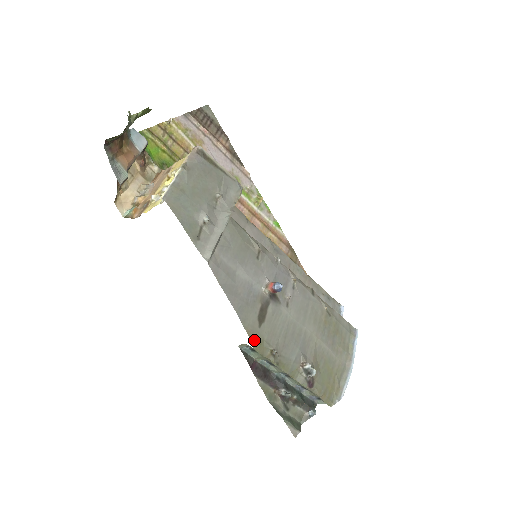
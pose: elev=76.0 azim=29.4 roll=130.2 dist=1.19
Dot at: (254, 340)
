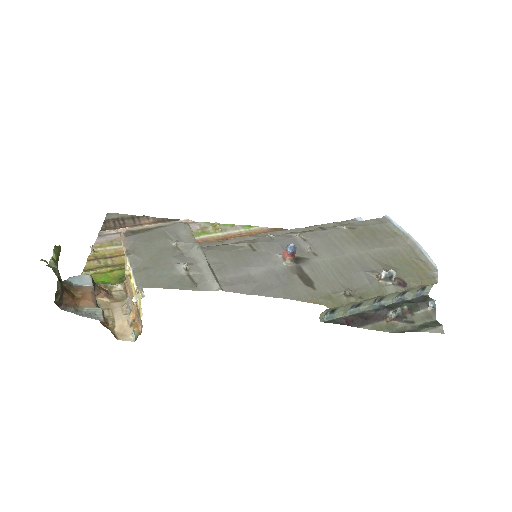
Dot at: (323, 302)
